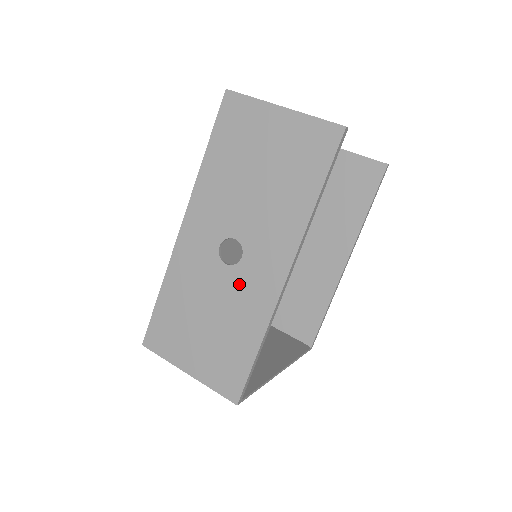
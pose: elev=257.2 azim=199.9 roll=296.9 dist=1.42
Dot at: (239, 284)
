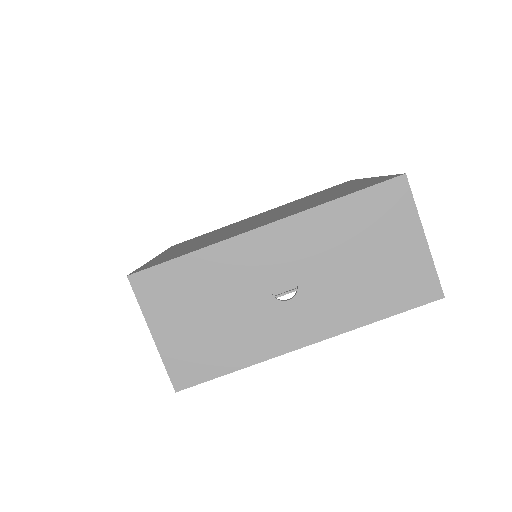
Dot at: (266, 316)
